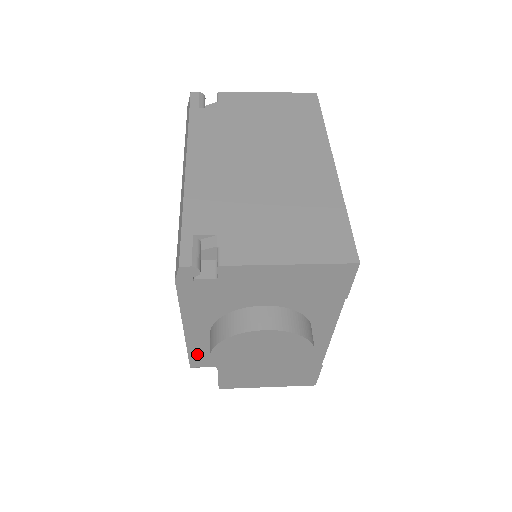
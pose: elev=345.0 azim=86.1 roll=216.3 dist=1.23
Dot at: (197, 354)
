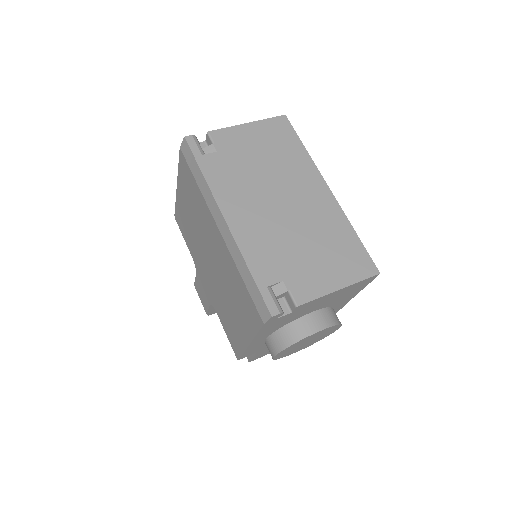
Dot at: (249, 352)
